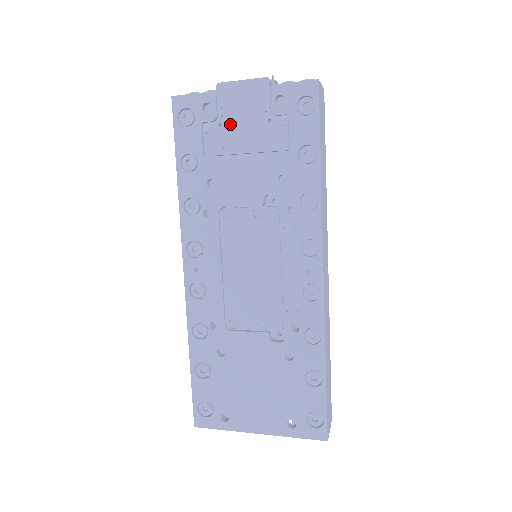
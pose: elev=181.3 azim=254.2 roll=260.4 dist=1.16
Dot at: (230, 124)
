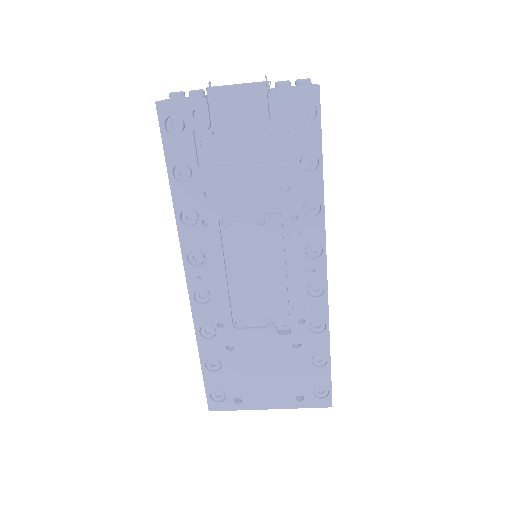
Dot at: (225, 132)
